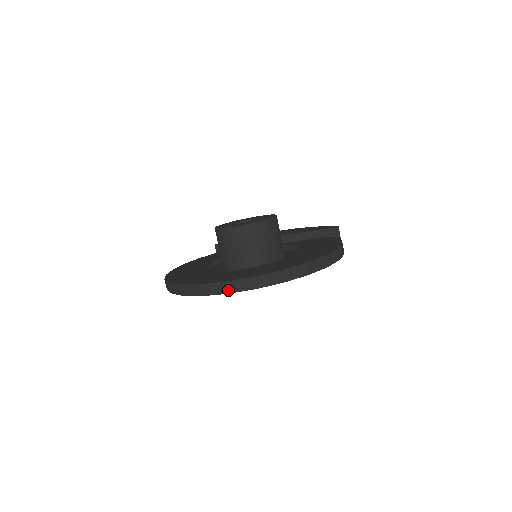
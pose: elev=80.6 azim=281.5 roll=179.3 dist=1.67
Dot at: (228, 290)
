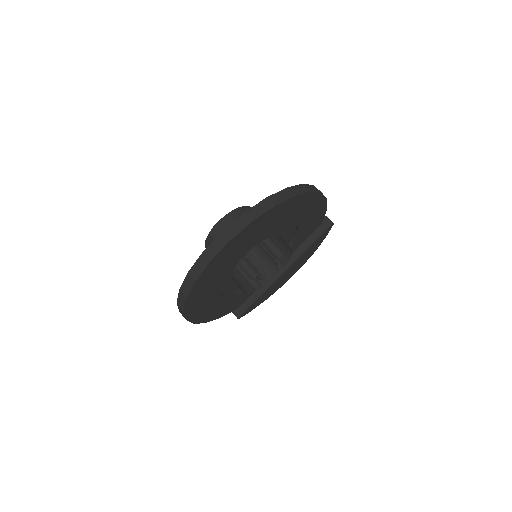
Dot at: (229, 236)
